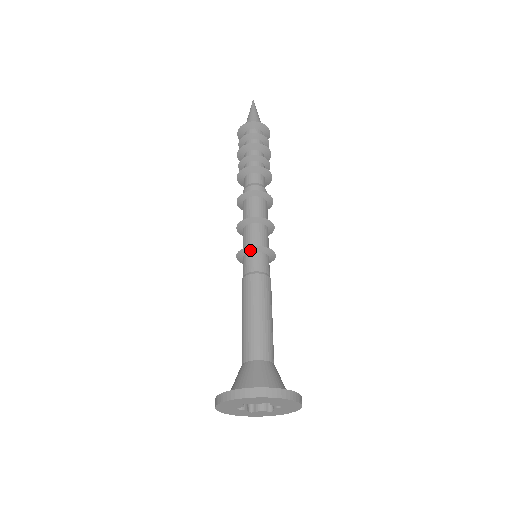
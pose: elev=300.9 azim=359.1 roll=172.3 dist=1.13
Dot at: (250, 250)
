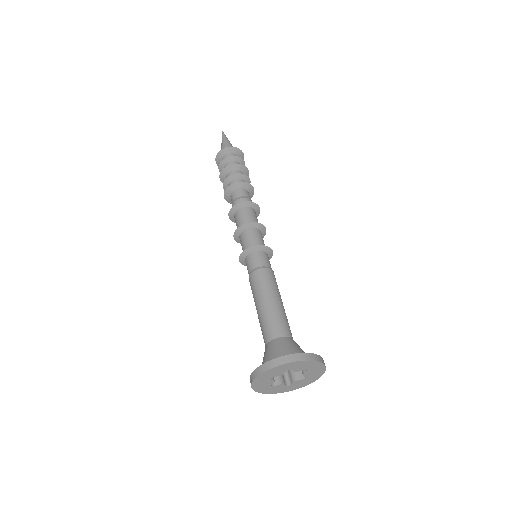
Dot at: (259, 248)
